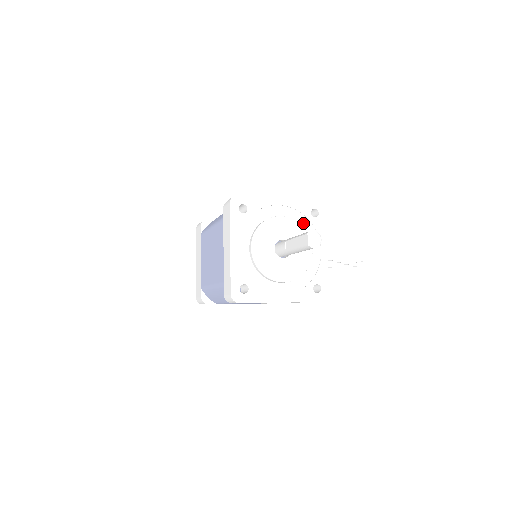
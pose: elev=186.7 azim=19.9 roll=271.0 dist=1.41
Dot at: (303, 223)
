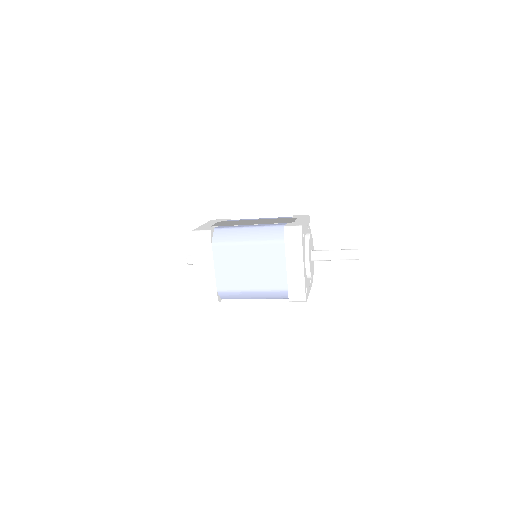
Dot at: occluded
